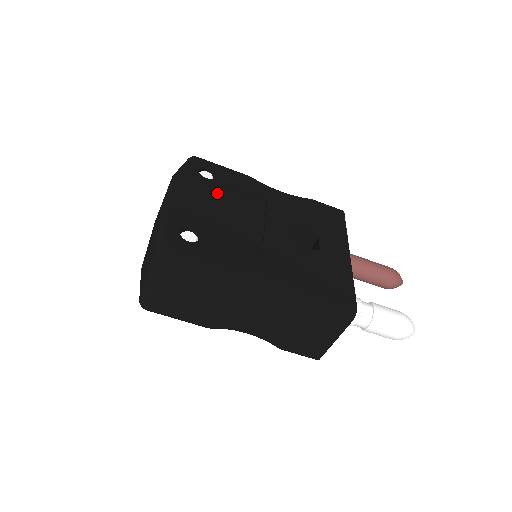
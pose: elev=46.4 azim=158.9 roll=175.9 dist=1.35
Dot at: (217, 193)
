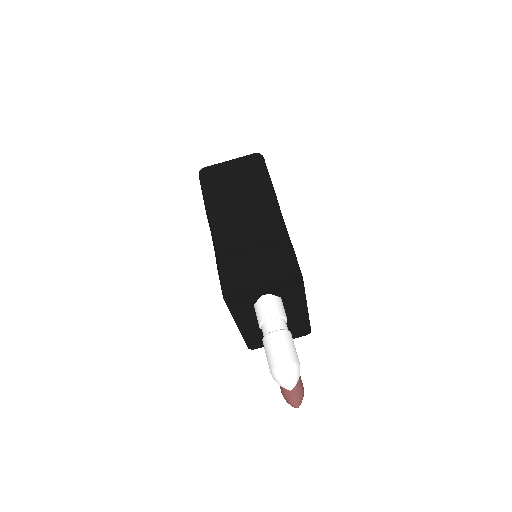
Dot at: occluded
